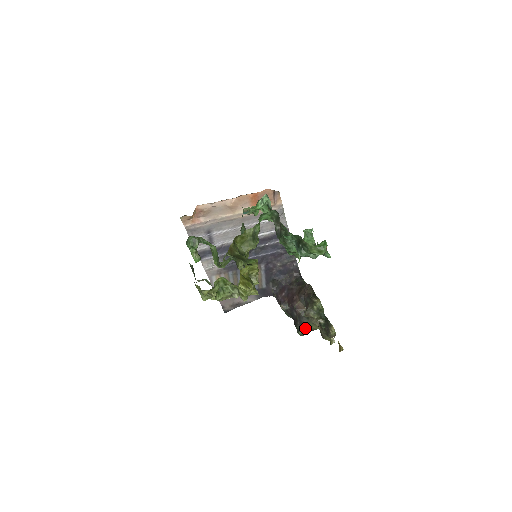
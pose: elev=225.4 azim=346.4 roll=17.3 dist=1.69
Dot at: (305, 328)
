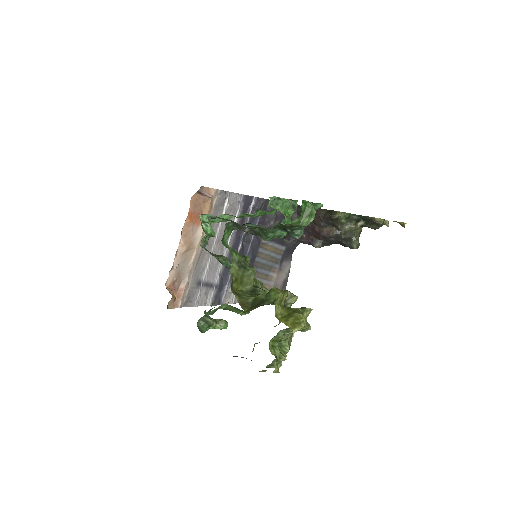
Dot at: (354, 240)
